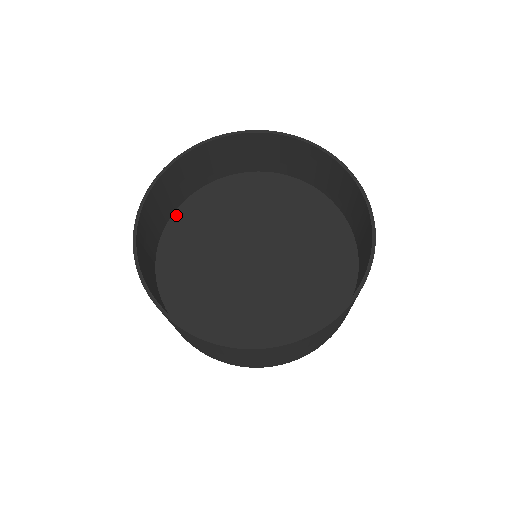
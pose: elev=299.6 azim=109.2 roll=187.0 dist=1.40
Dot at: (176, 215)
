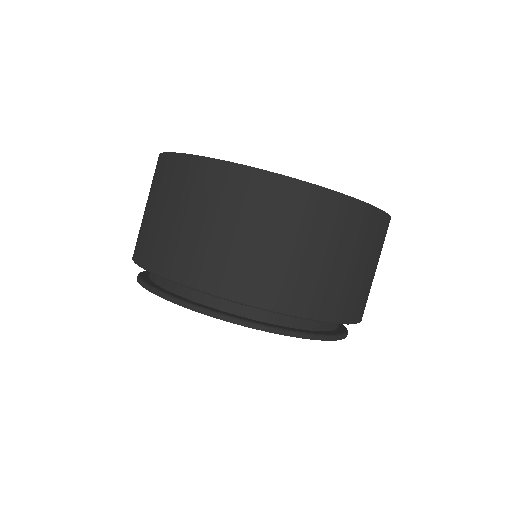
Dot at: occluded
